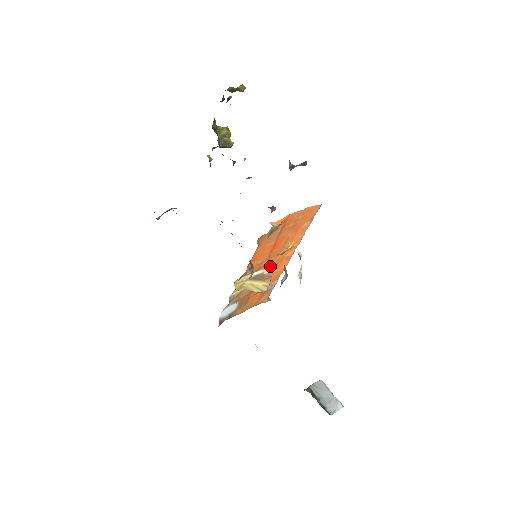
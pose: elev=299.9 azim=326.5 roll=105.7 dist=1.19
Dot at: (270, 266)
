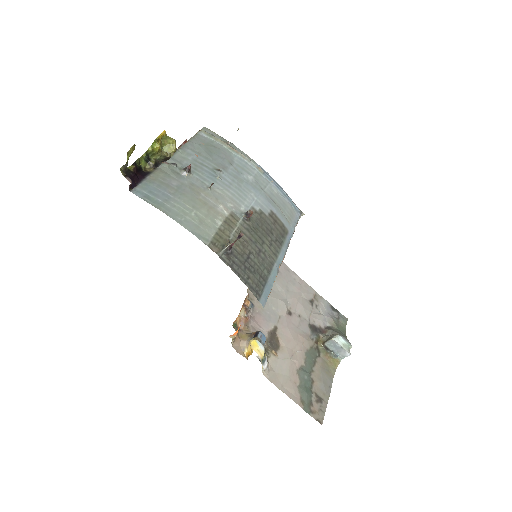
Dot at: occluded
